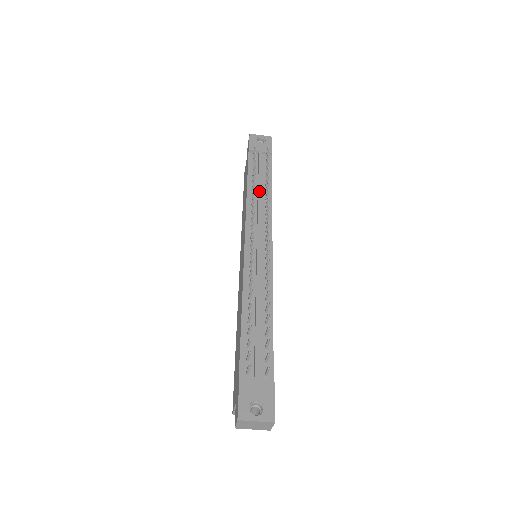
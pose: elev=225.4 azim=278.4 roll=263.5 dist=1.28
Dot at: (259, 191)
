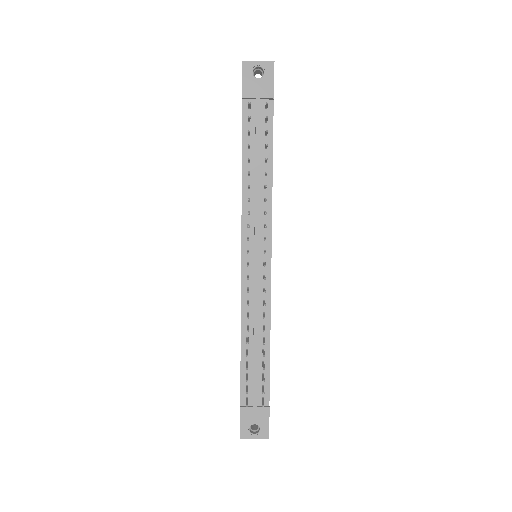
Dot at: (256, 178)
